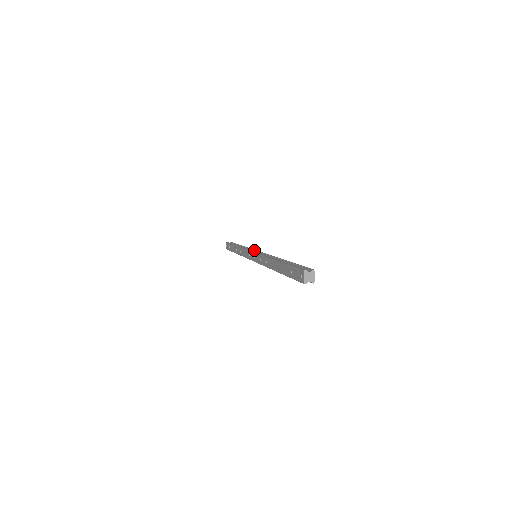
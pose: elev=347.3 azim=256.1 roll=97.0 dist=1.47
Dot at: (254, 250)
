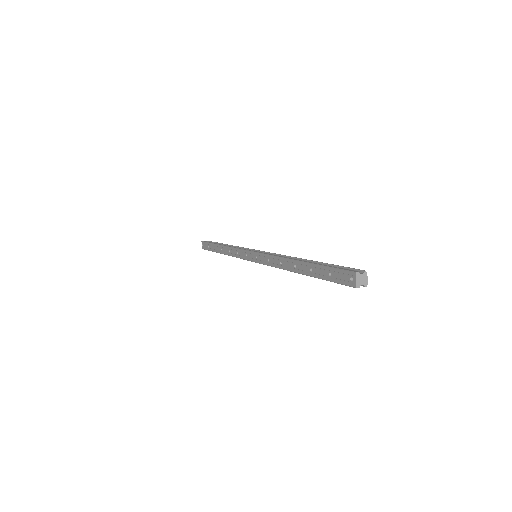
Dot at: (251, 249)
